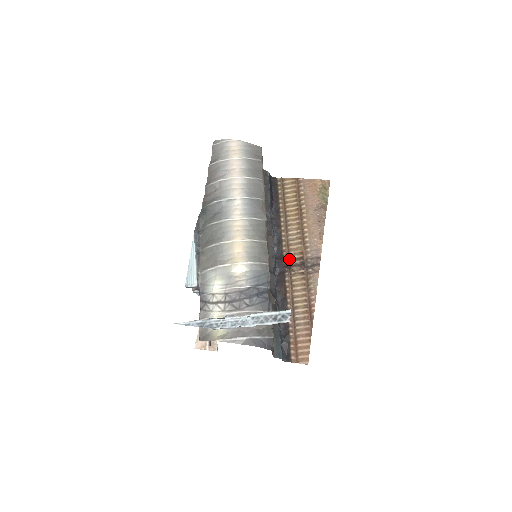
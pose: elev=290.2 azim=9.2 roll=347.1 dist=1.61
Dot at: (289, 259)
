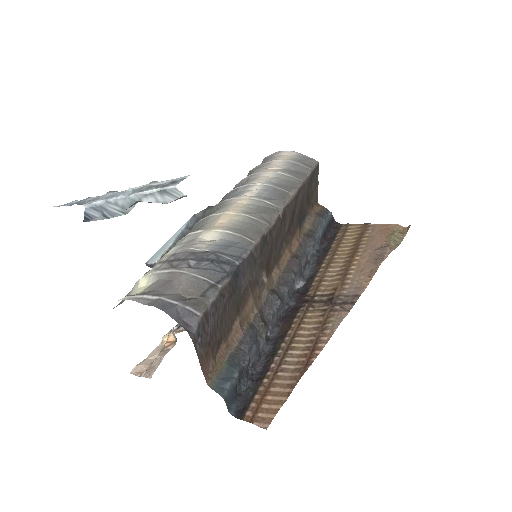
Dot at: (314, 294)
